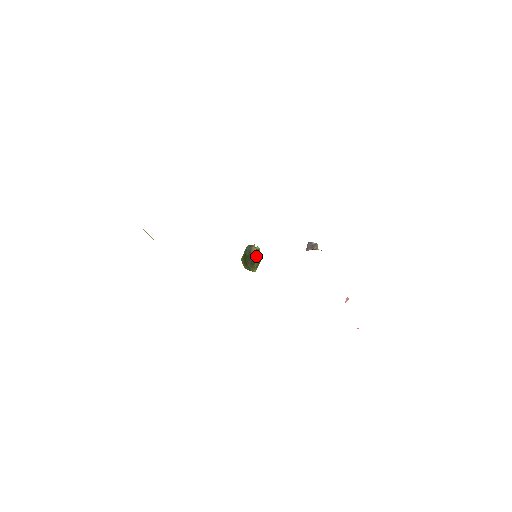
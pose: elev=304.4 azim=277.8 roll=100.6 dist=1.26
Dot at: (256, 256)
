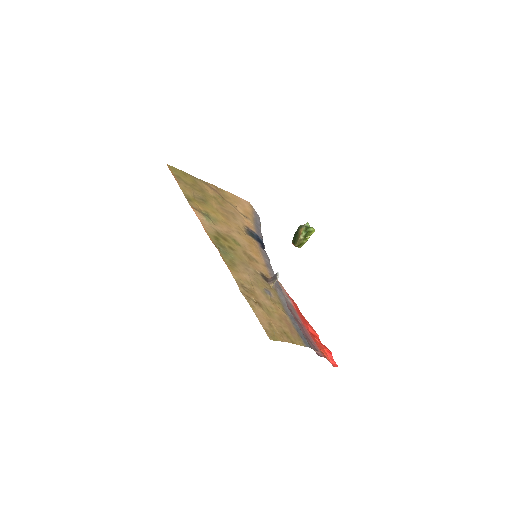
Dot at: (299, 238)
